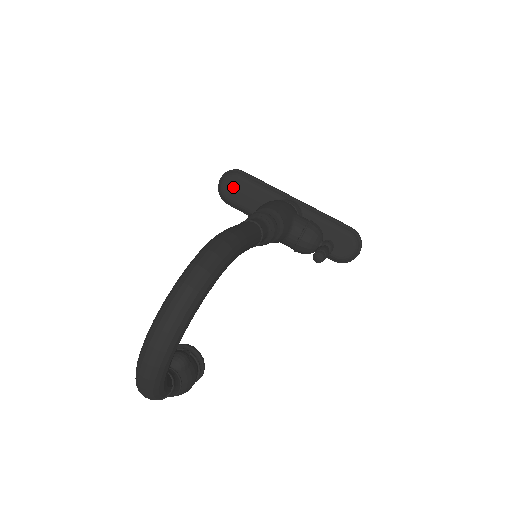
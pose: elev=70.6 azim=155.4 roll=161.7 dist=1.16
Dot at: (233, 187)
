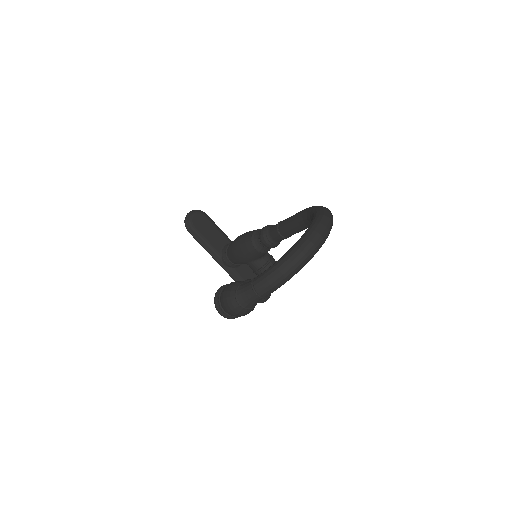
Dot at: (201, 221)
